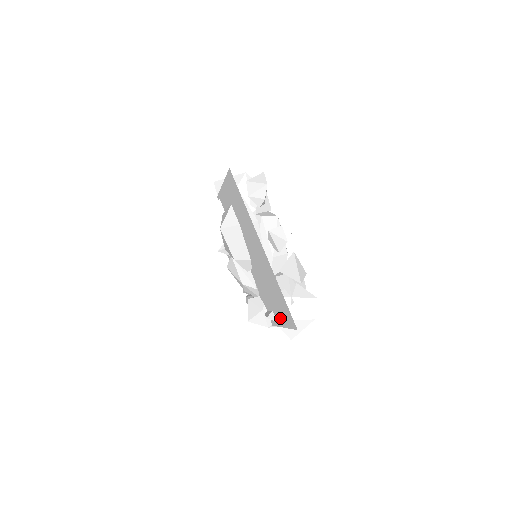
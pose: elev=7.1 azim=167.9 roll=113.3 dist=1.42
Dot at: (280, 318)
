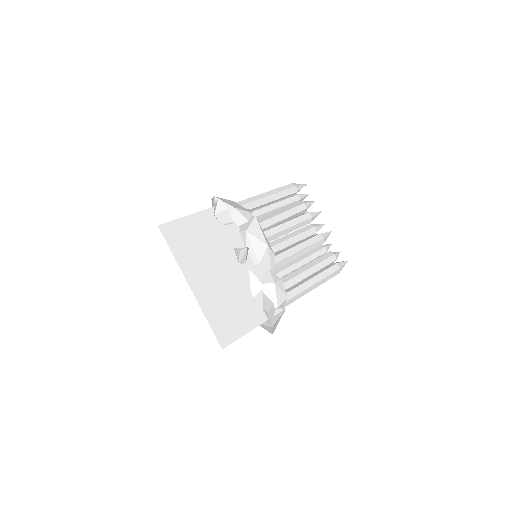
Dot at: occluded
